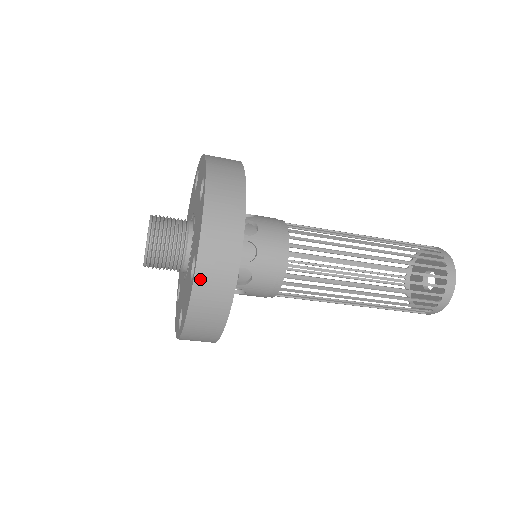
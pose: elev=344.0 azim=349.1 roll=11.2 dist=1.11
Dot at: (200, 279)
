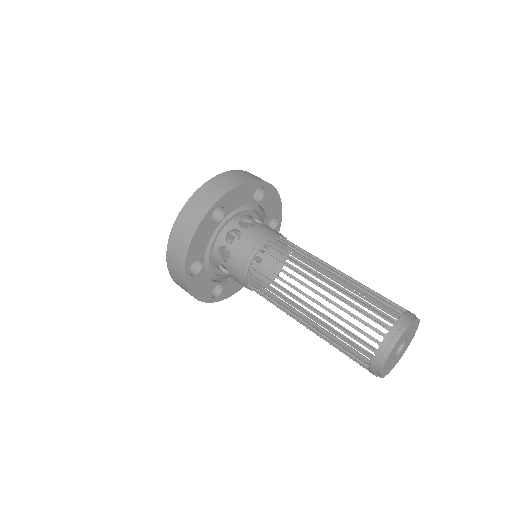
Dot at: (169, 264)
